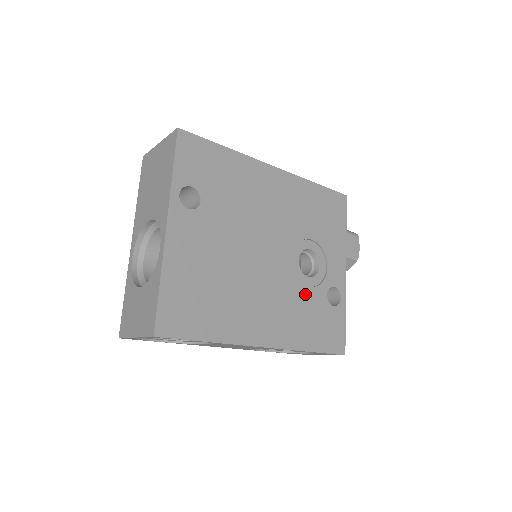
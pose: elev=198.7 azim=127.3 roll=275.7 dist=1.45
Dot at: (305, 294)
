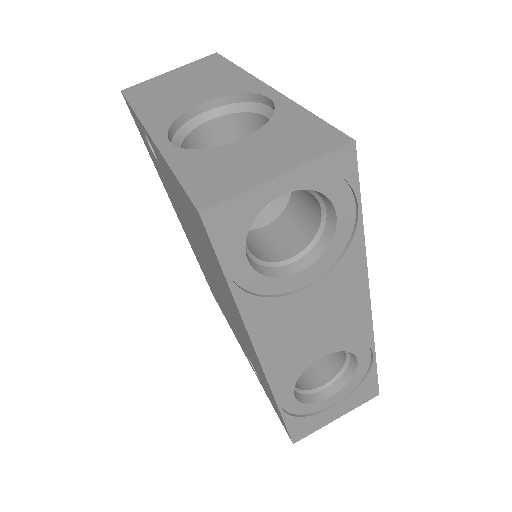
Dot at: occluded
